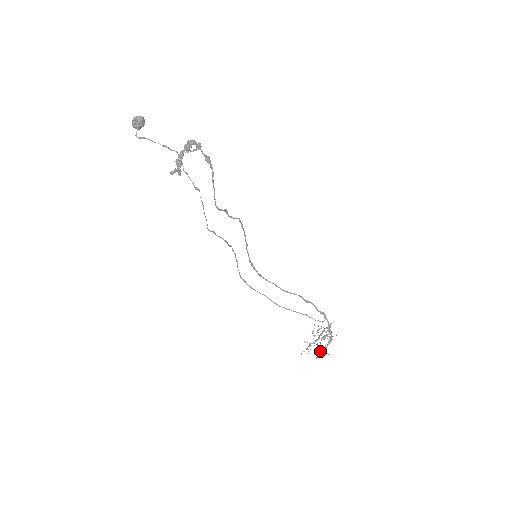
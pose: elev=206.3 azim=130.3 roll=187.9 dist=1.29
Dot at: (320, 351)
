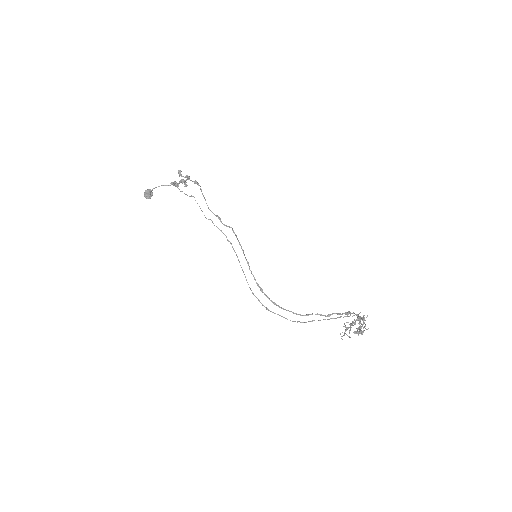
Dot at: (359, 330)
